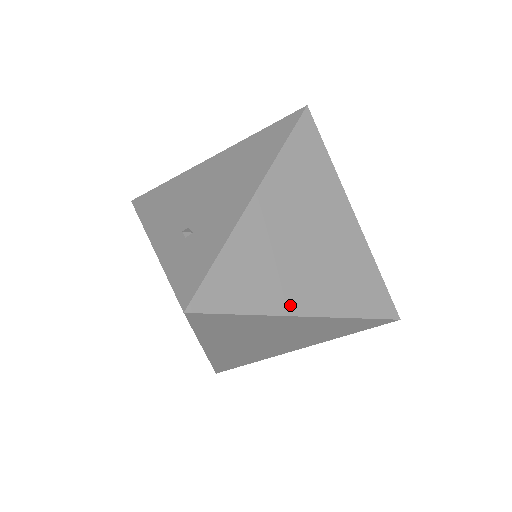
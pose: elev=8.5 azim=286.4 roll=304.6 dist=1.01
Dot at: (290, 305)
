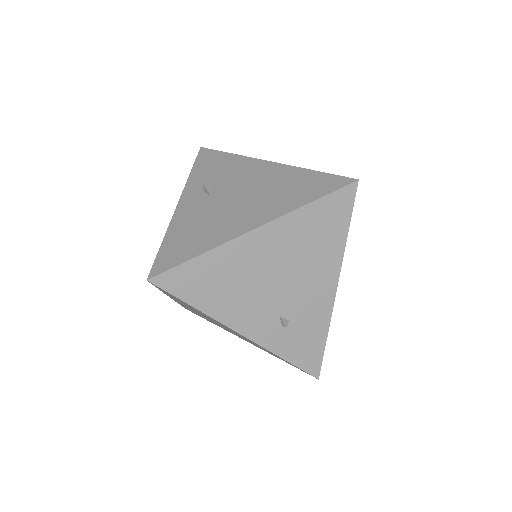
Dot at: occluded
